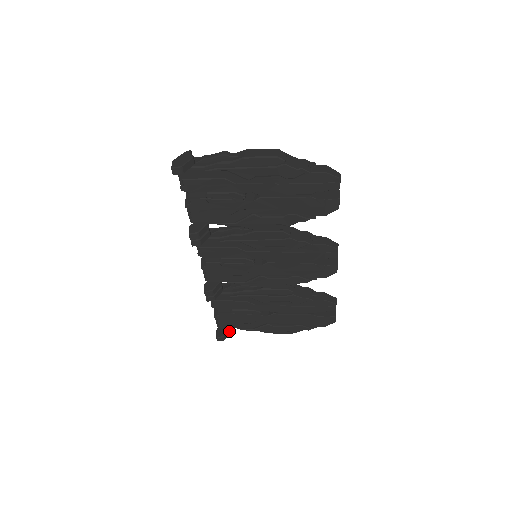
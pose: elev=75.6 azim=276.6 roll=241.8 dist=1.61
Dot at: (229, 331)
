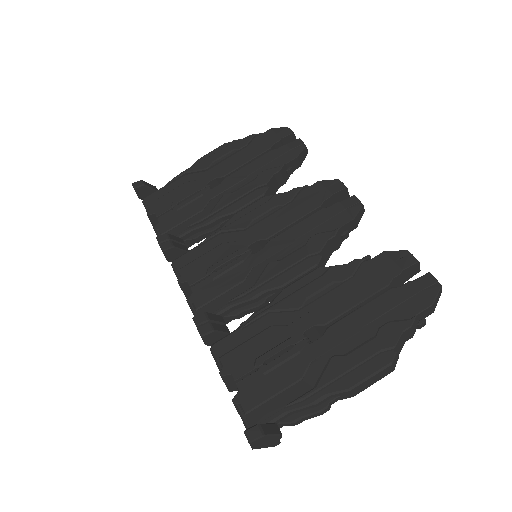
Dot at: (273, 428)
